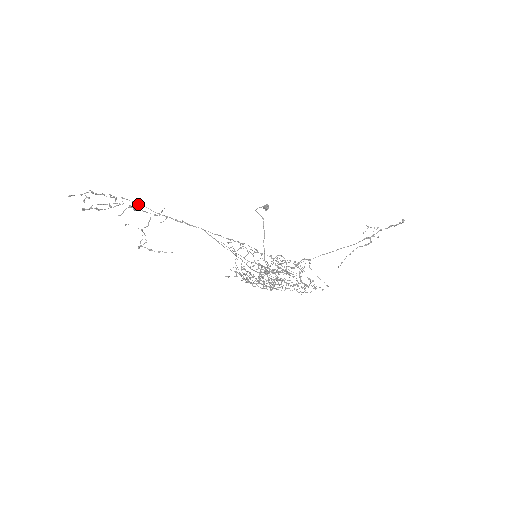
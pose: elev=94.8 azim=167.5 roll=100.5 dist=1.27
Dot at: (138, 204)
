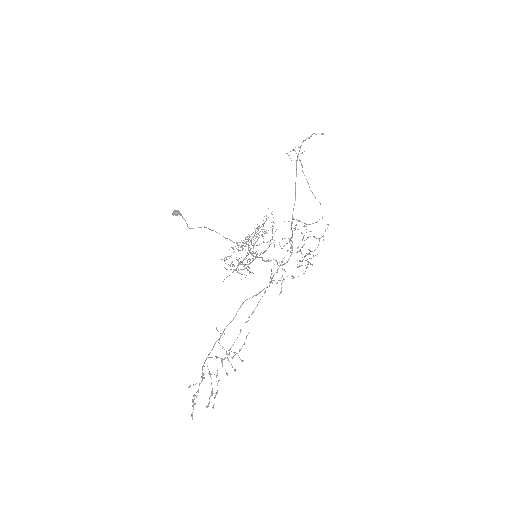
Dot at: (210, 352)
